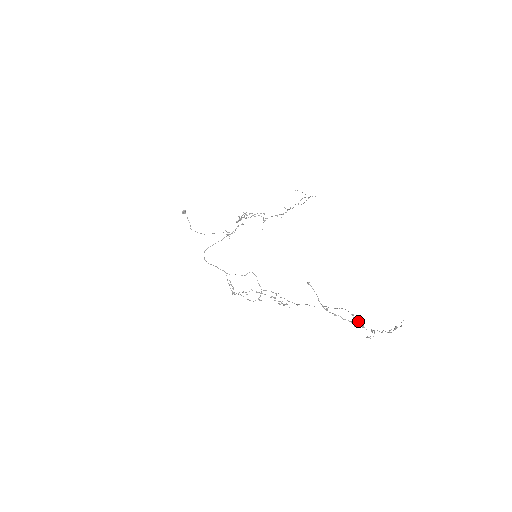
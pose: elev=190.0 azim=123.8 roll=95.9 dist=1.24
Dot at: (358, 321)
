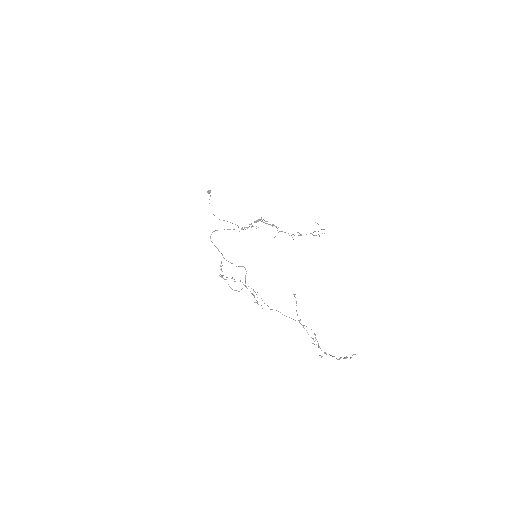
Dot at: occluded
